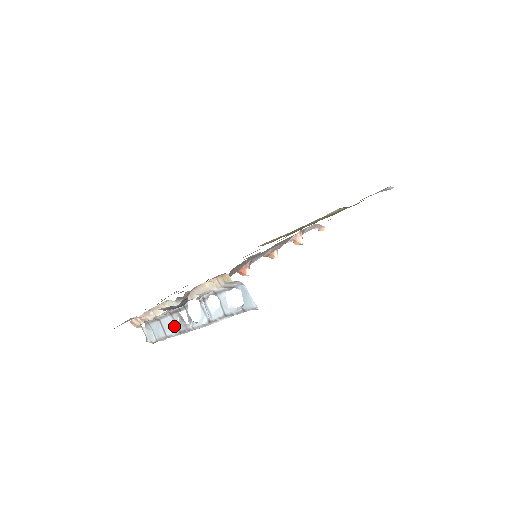
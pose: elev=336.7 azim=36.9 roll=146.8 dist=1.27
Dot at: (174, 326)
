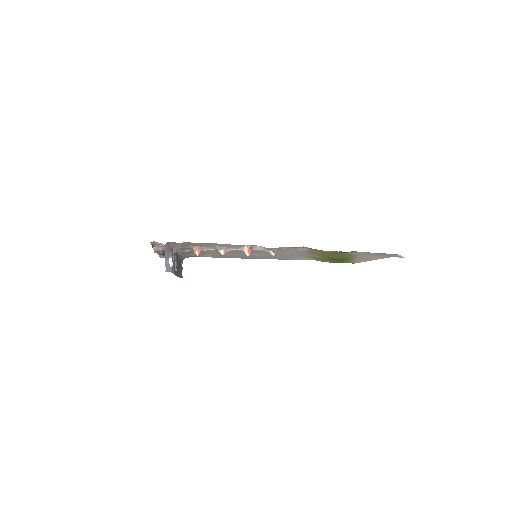
Dot at: occluded
